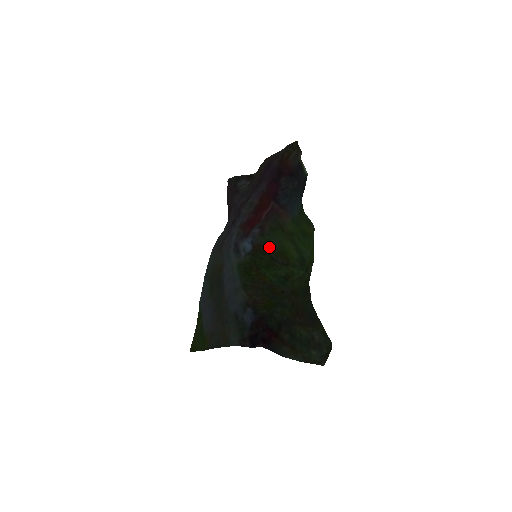
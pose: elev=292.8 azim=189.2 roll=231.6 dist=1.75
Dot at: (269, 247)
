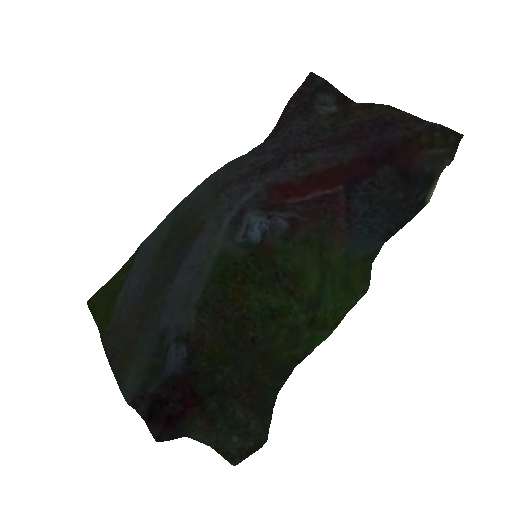
Dot at: (283, 259)
